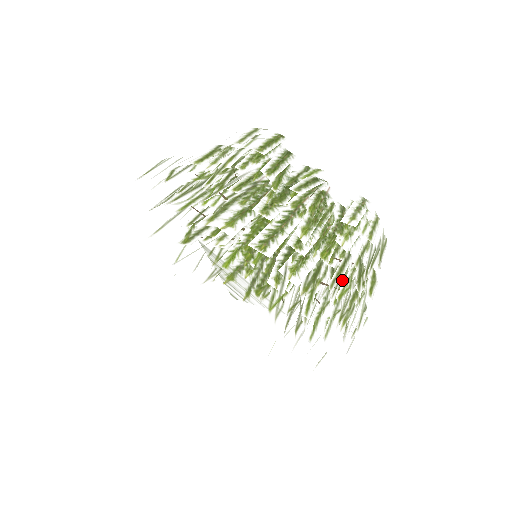
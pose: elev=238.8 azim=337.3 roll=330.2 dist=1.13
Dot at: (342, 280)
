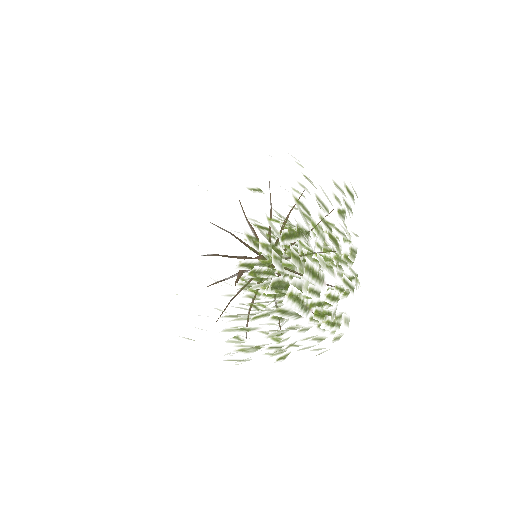
Dot at: (328, 227)
